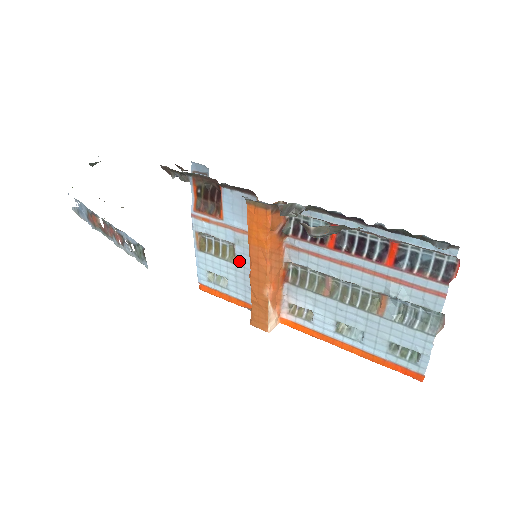
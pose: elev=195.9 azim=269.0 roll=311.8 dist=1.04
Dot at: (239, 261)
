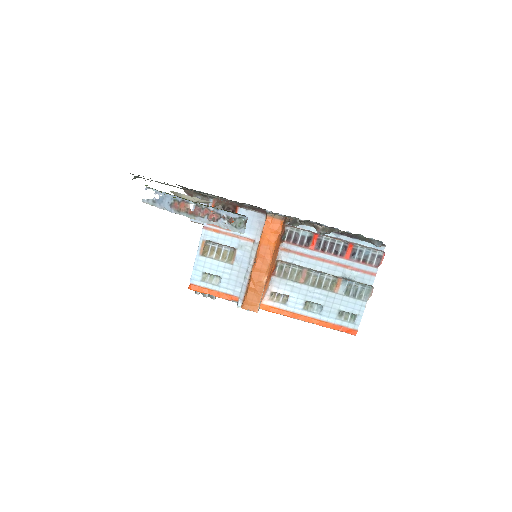
Dot at: (237, 262)
